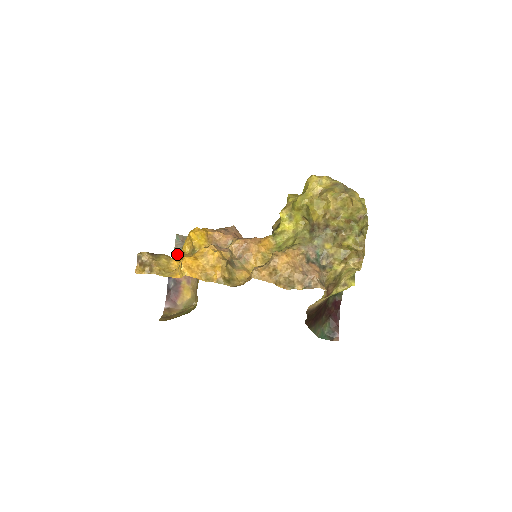
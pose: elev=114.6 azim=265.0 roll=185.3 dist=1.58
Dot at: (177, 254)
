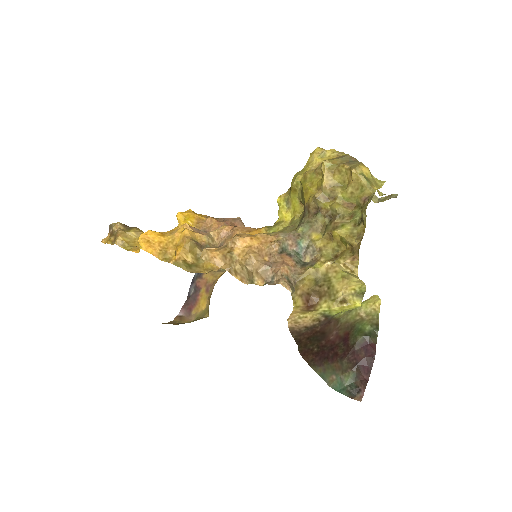
Dot at: occluded
